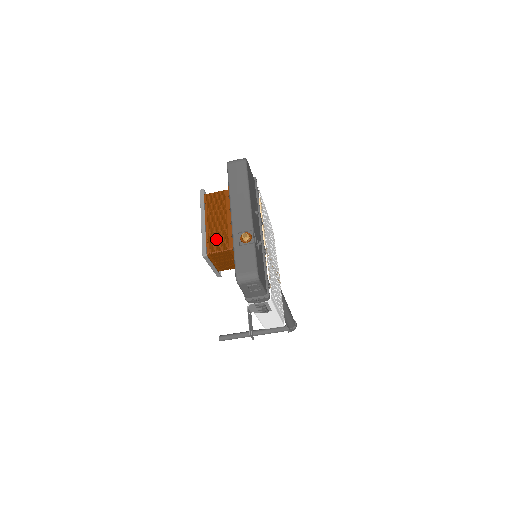
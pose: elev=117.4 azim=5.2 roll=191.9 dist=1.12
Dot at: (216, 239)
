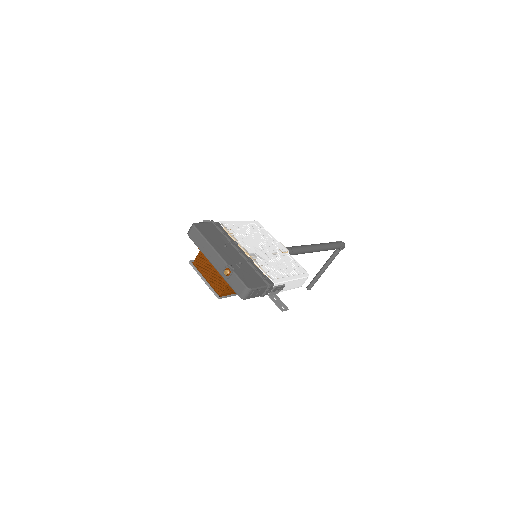
Dot at: (217, 284)
